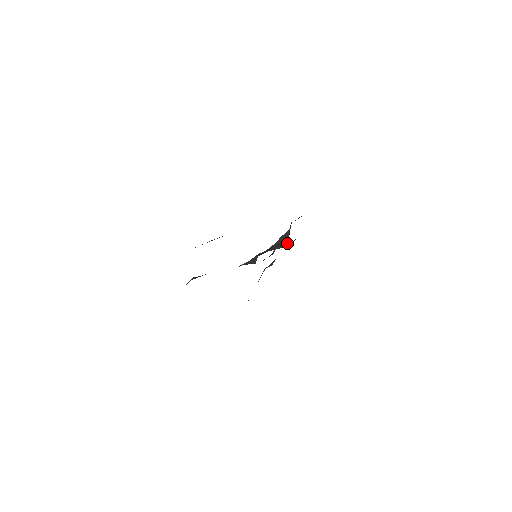
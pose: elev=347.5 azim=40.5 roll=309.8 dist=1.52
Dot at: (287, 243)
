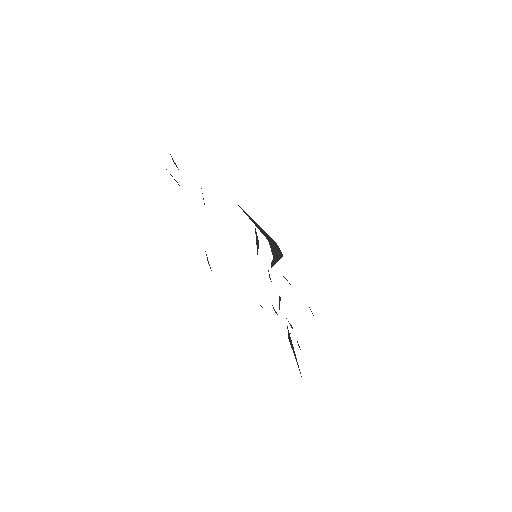
Dot at: (281, 256)
